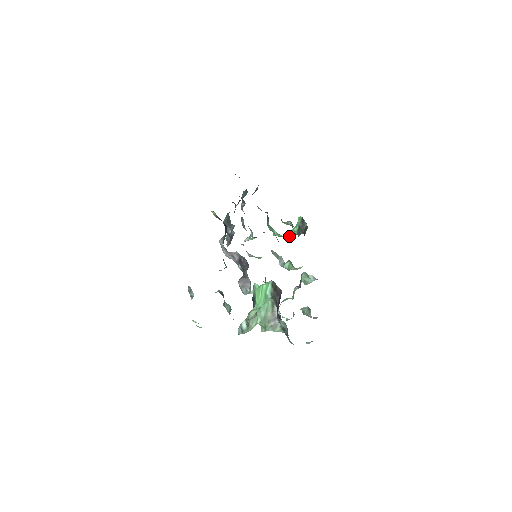
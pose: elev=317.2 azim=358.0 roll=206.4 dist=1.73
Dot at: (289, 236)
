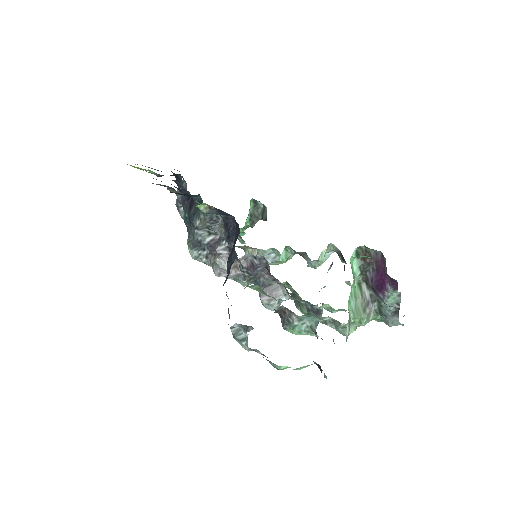
Dot at: occluded
